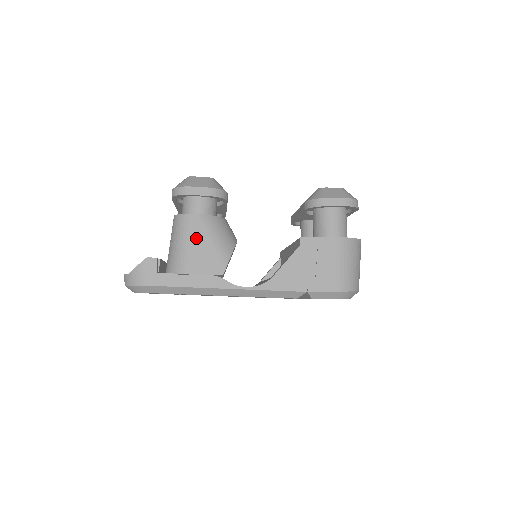
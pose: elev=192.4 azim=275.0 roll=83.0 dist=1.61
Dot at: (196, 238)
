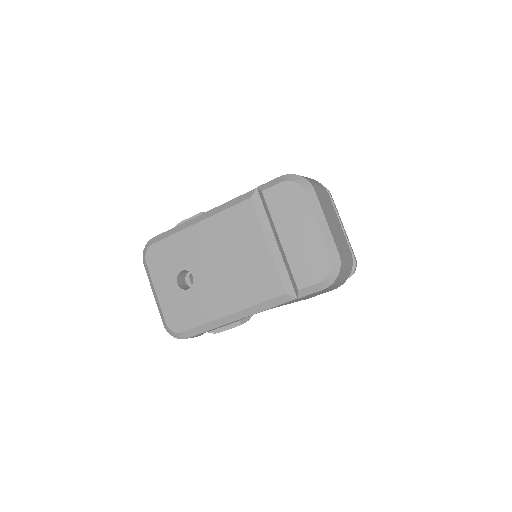
Dot at: occluded
